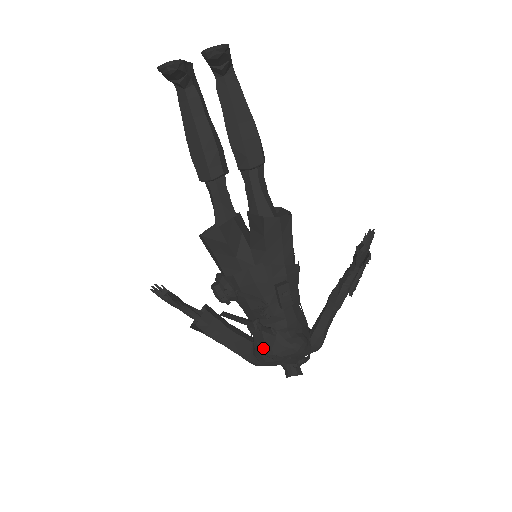
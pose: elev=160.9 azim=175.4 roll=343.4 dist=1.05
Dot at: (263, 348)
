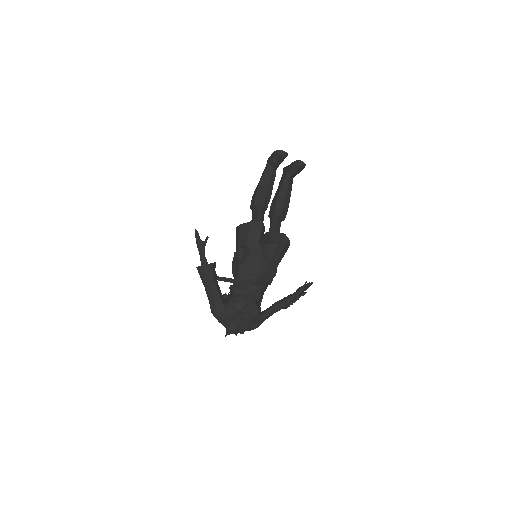
Dot at: (241, 298)
